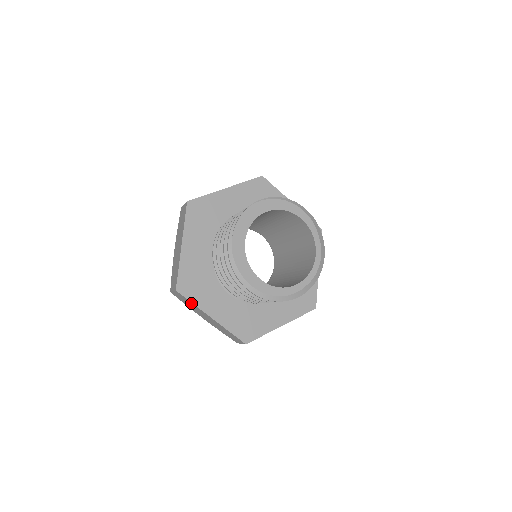
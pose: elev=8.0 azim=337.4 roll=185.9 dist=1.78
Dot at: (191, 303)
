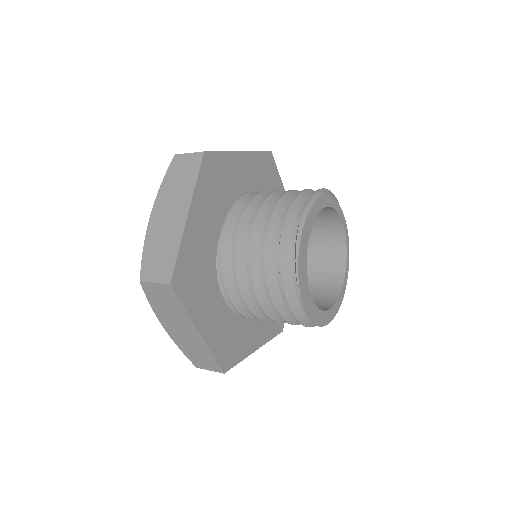
Dot at: occluded
